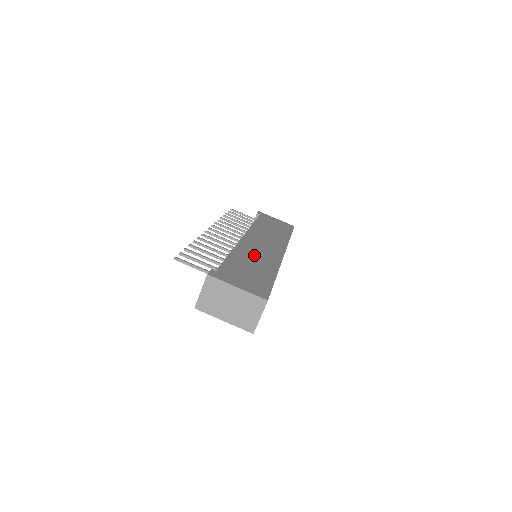
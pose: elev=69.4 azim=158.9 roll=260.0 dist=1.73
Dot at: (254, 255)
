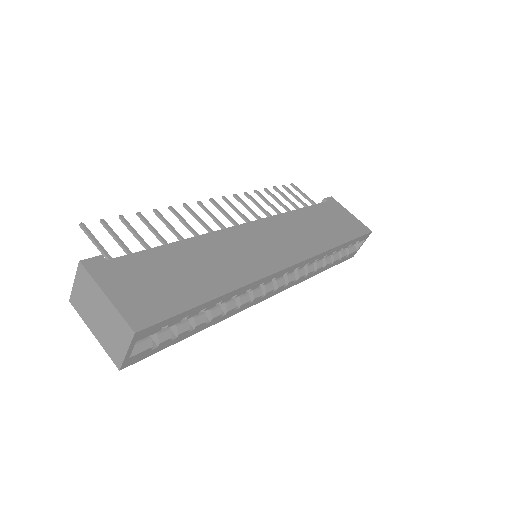
Dot at: (222, 254)
